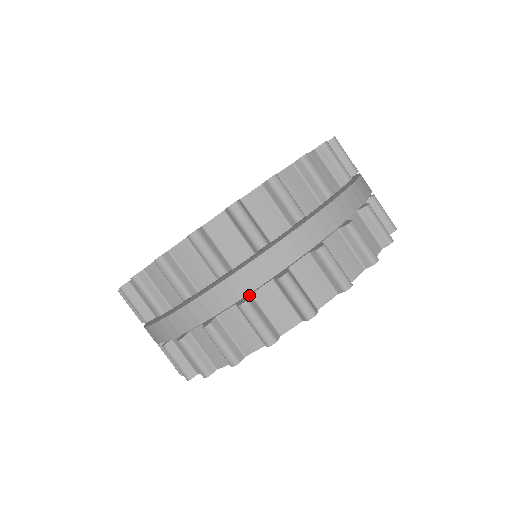
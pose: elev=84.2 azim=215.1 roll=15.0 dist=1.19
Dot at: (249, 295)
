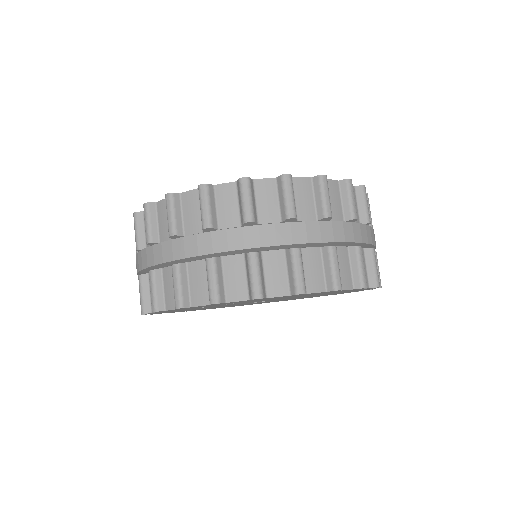
Dot at: occluded
